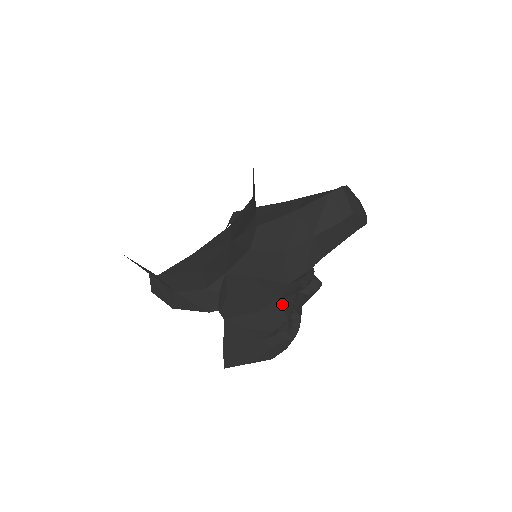
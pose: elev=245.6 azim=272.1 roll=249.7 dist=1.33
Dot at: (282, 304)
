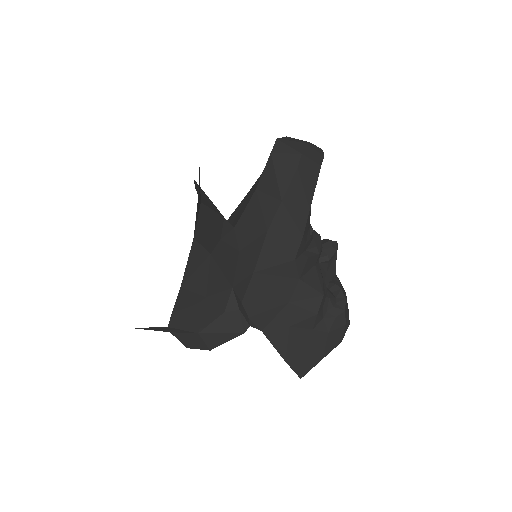
Dot at: (306, 283)
